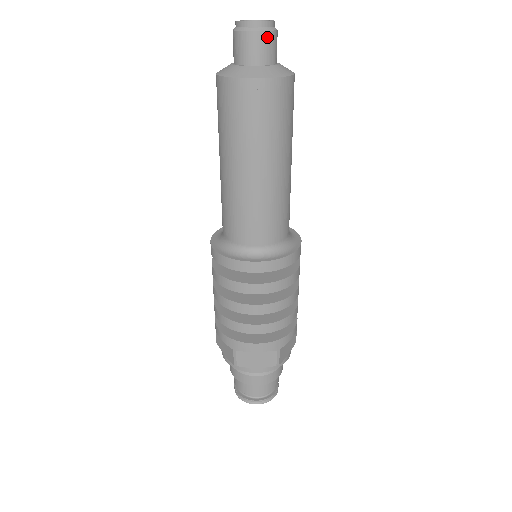
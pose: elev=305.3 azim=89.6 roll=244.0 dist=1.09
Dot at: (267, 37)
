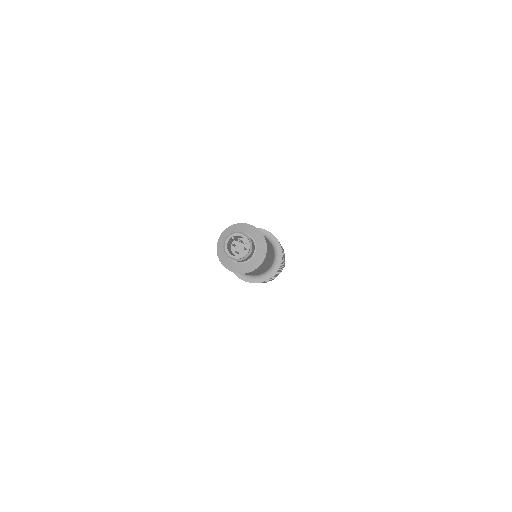
Dot at: occluded
